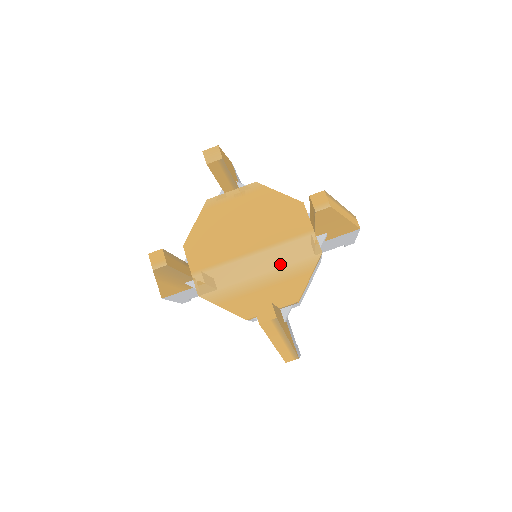
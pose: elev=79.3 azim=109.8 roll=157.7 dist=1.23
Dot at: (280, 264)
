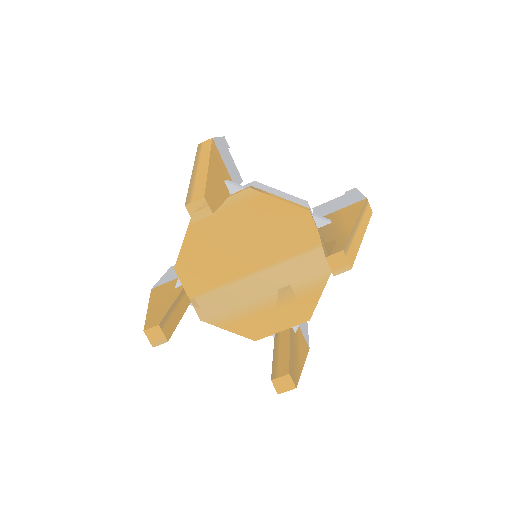
Dot at: (287, 283)
